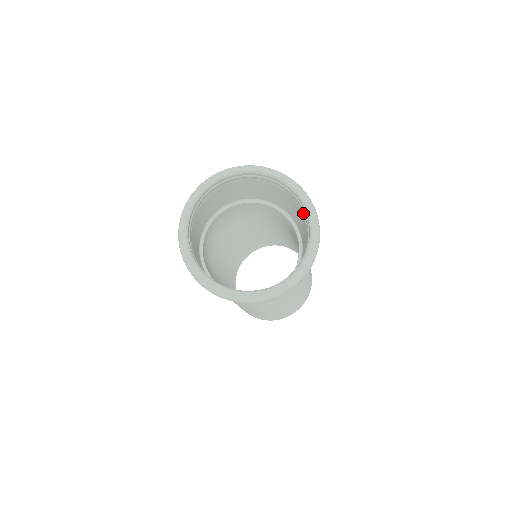
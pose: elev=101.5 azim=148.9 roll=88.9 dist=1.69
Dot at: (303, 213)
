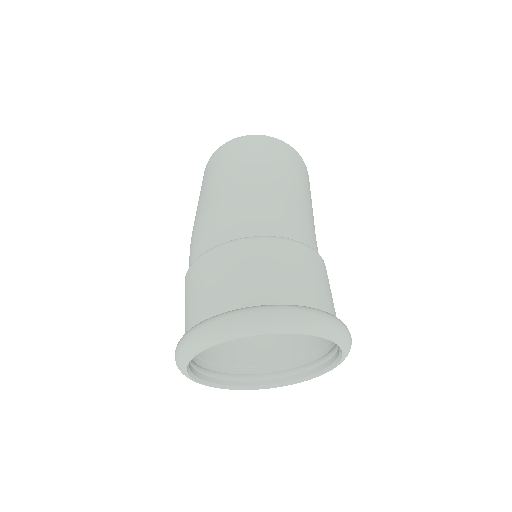
Dot at: (331, 343)
